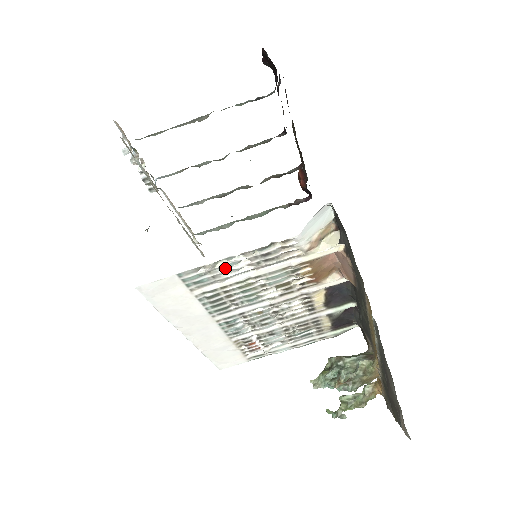
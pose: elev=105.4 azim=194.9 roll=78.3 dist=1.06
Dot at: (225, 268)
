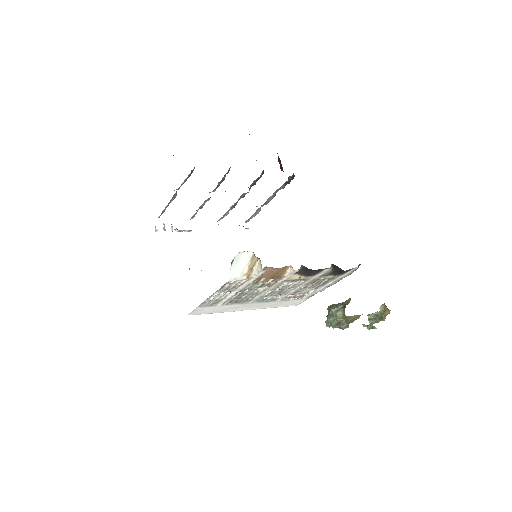
Dot at: (217, 297)
